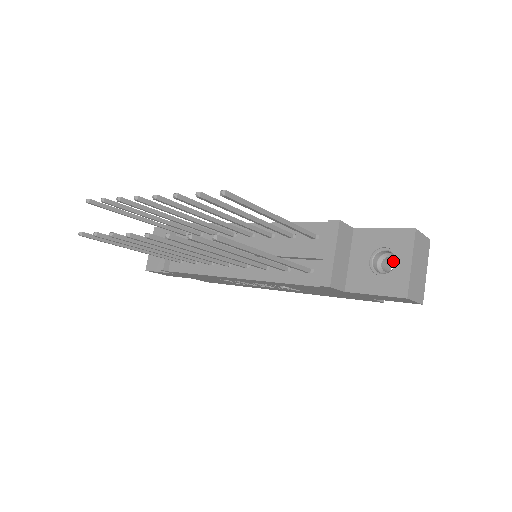
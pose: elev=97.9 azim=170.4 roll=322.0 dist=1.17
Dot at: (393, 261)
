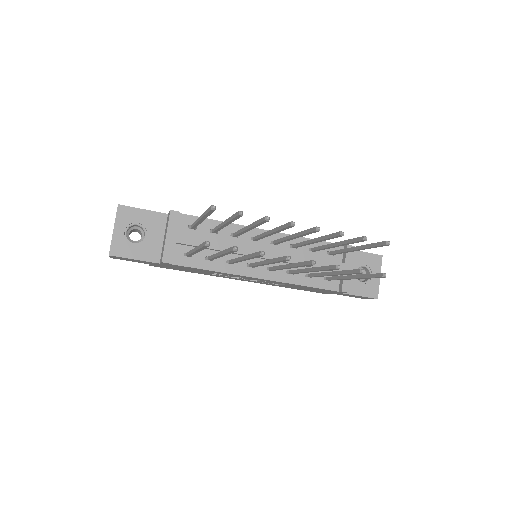
Dot at: occluded
